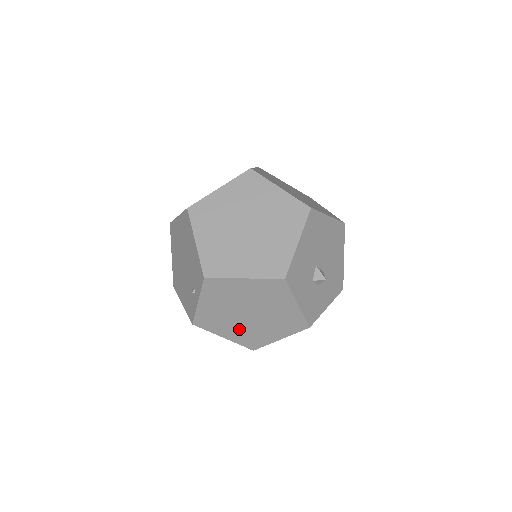
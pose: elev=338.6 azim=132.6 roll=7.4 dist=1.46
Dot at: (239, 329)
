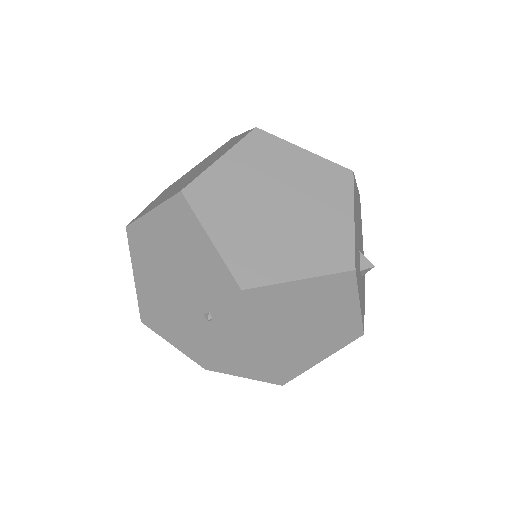
Dot at: (271, 359)
